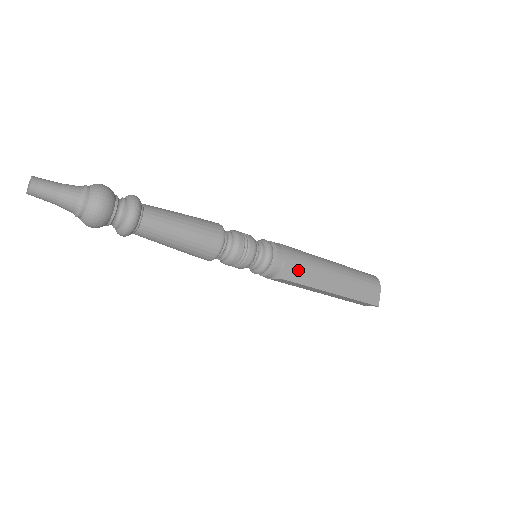
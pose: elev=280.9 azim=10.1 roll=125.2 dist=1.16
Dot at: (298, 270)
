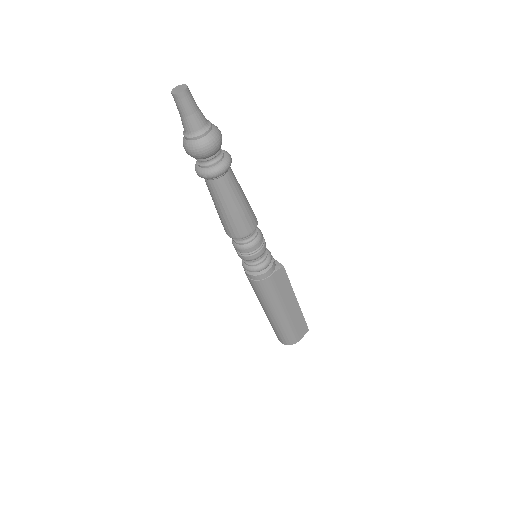
Dot at: occluded
